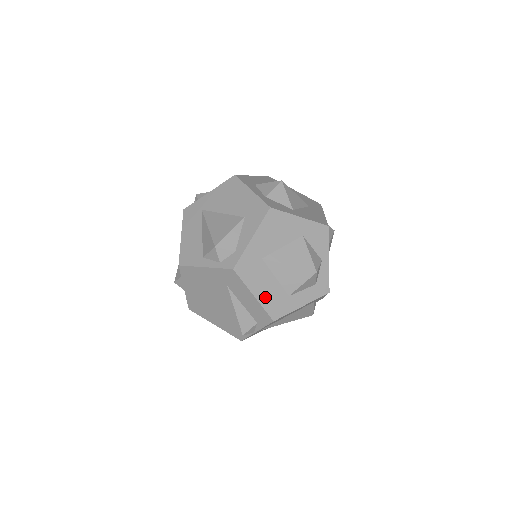
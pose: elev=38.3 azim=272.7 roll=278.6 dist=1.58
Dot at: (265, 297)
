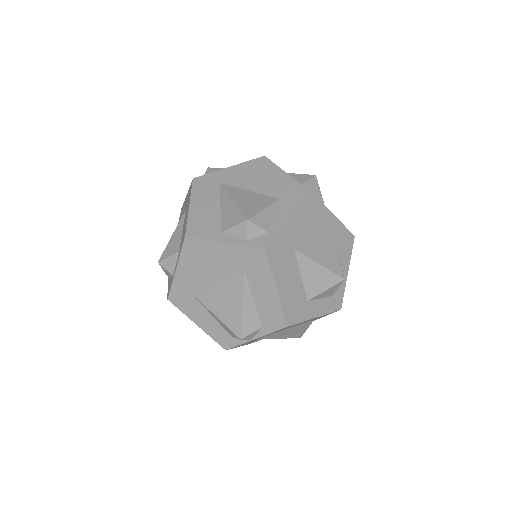
Dot at: (287, 295)
